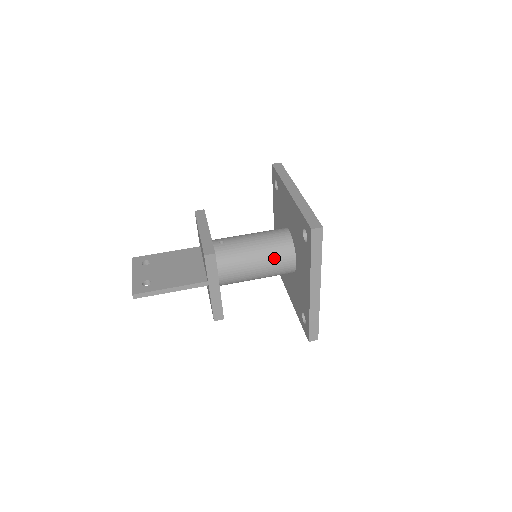
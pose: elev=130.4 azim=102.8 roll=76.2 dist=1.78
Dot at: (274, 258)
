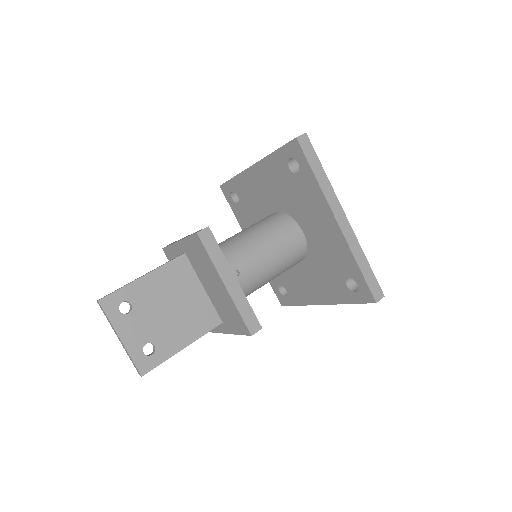
Dot at: occluded
